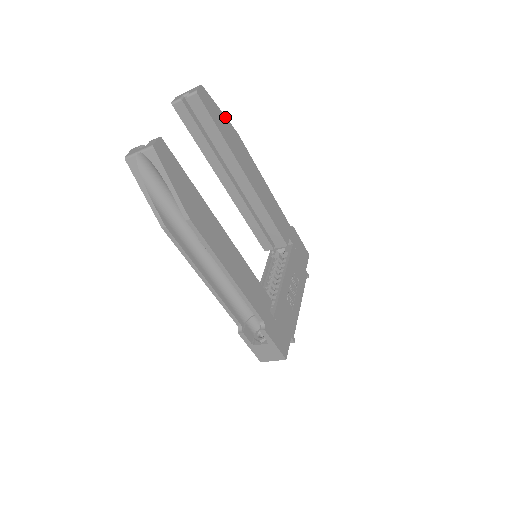
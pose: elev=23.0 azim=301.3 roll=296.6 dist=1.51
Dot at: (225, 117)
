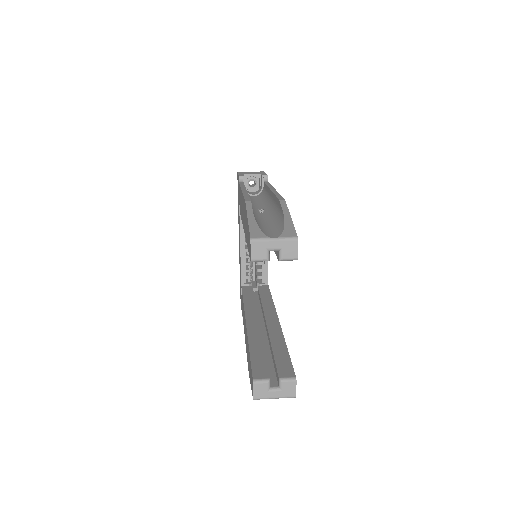
Dot at: (289, 213)
